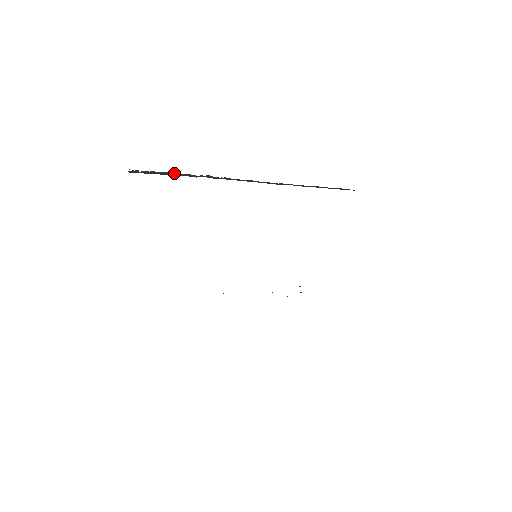
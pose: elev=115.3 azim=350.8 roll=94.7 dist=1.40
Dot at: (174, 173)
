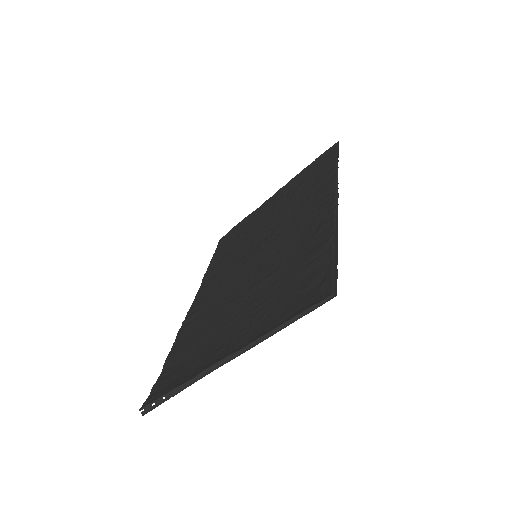
Dot at: (171, 393)
